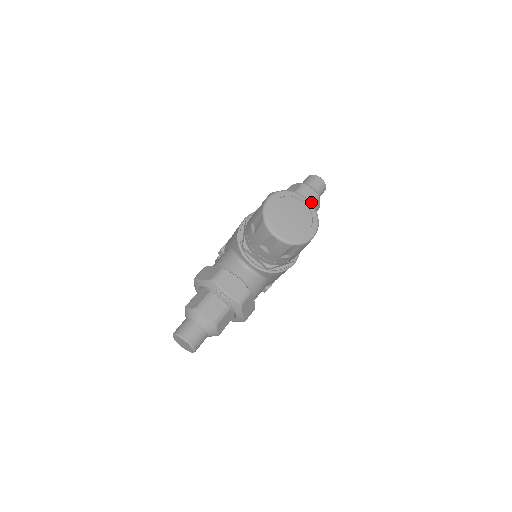
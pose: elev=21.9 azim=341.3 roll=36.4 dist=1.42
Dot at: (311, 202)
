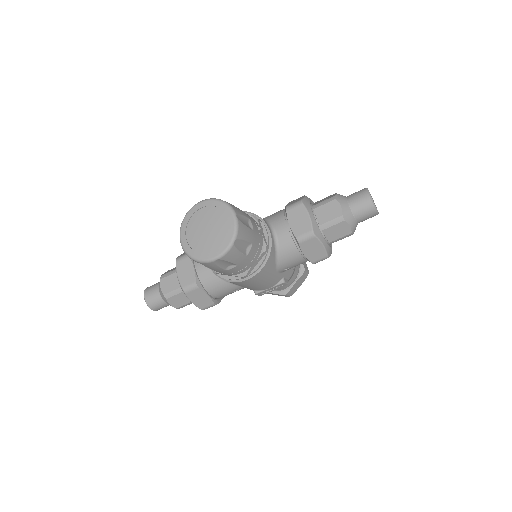
Dot at: (328, 222)
